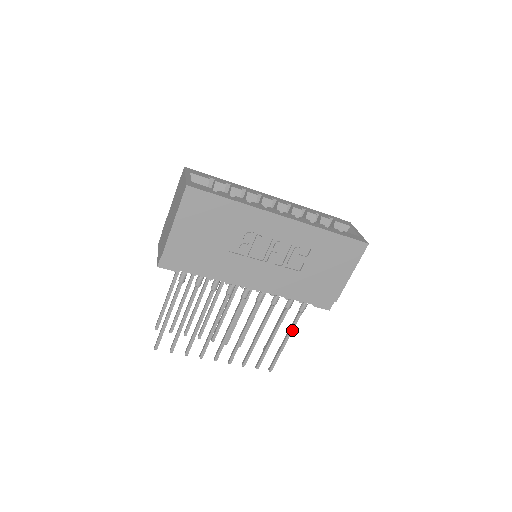
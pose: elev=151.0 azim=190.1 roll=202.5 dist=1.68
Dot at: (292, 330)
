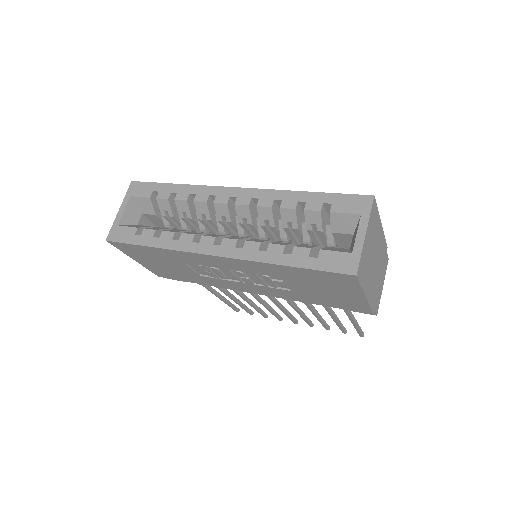
Dot at: (351, 318)
